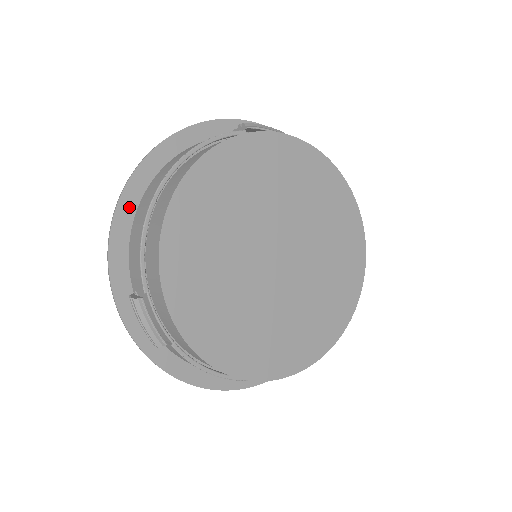
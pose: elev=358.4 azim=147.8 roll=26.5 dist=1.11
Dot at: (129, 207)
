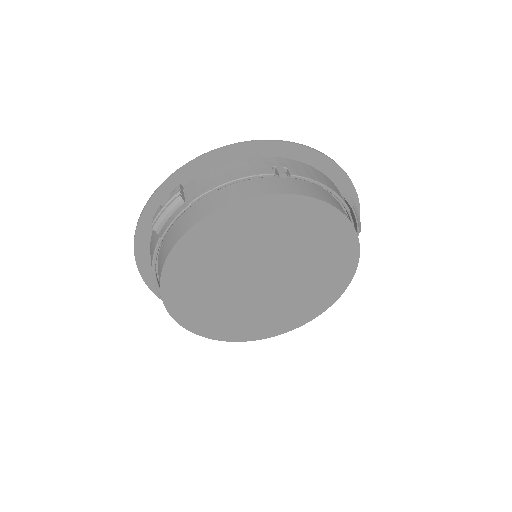
Dot at: occluded
